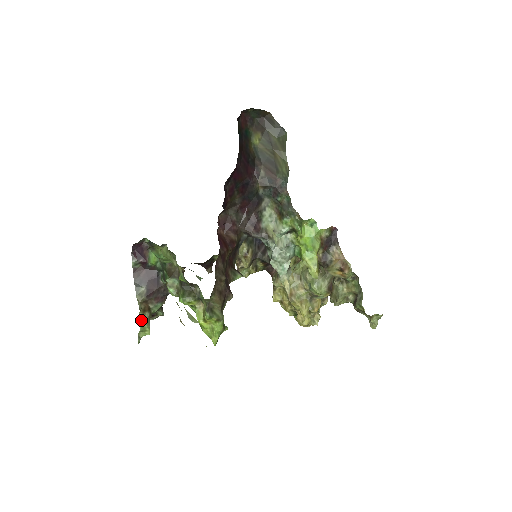
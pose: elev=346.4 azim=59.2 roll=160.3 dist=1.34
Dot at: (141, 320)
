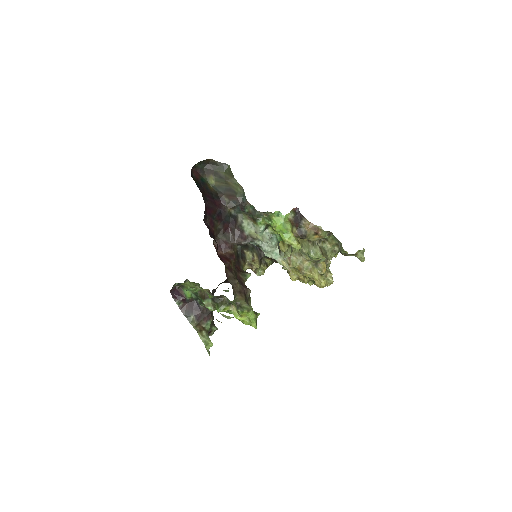
Dot at: (202, 338)
